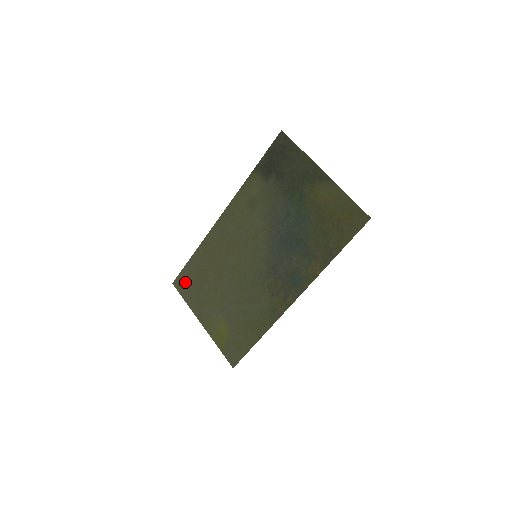
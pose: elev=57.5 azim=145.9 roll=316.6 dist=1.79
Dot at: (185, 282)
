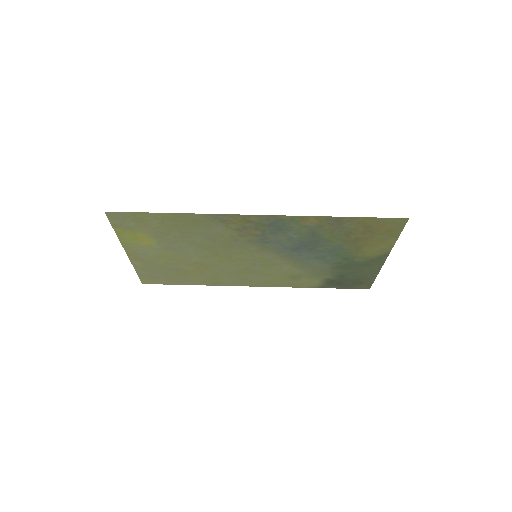
Dot at: (157, 278)
